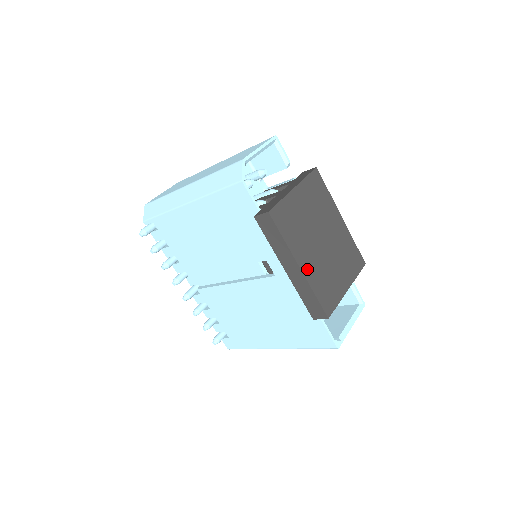
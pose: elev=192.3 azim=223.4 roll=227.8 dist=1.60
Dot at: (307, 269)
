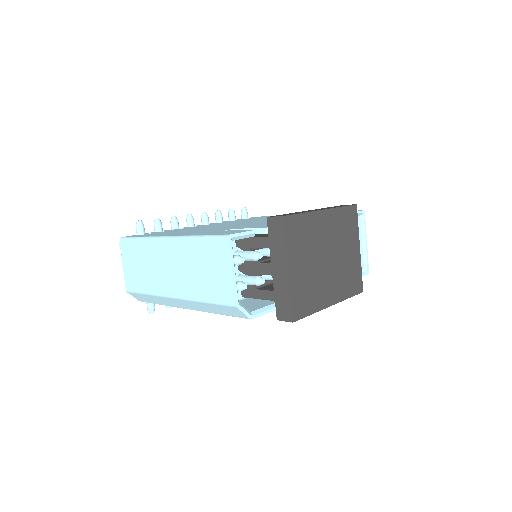
Dot at: (335, 296)
